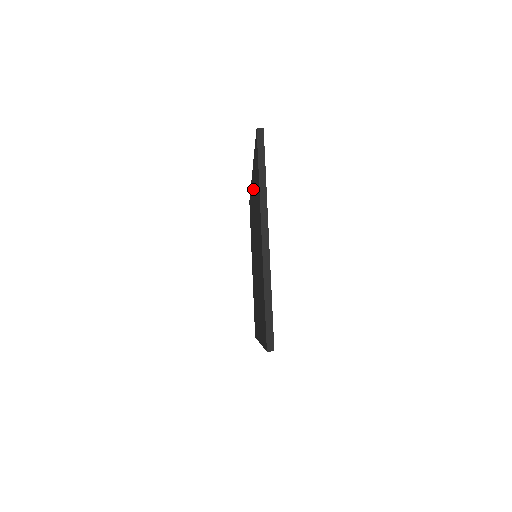
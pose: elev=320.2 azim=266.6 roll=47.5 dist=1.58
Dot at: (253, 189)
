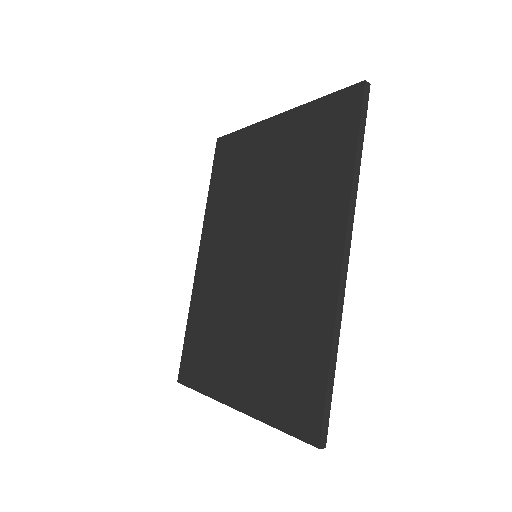
Dot at: (212, 239)
